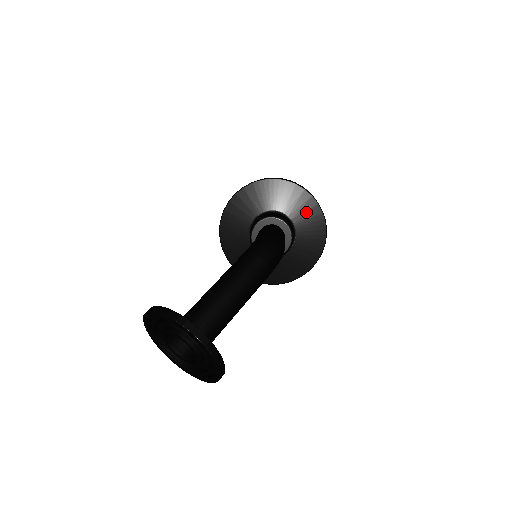
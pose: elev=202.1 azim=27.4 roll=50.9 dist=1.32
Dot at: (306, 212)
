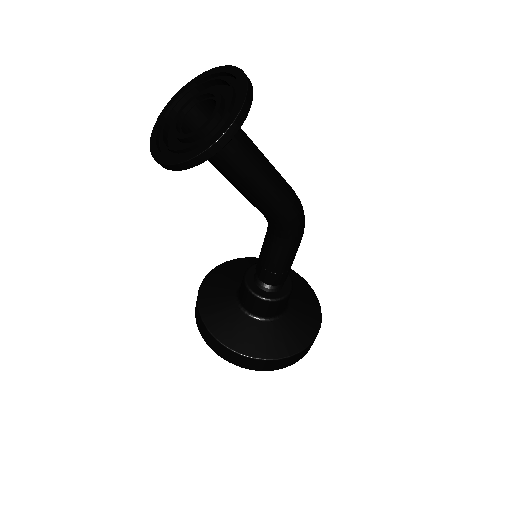
Dot at: (306, 305)
